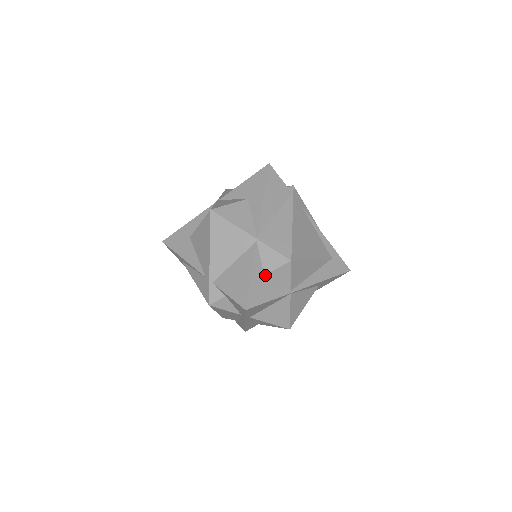
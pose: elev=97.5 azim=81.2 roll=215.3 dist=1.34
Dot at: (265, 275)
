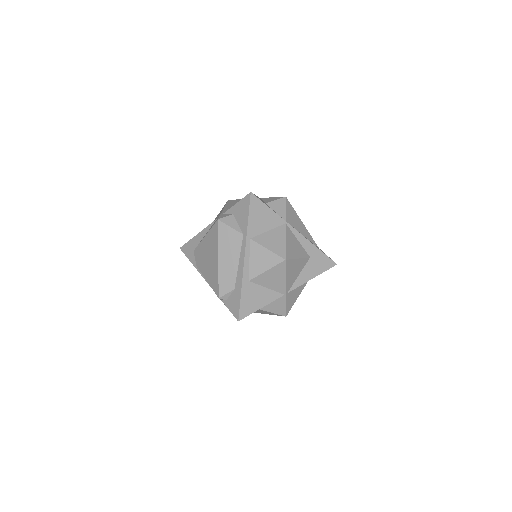
Dot at: (266, 204)
